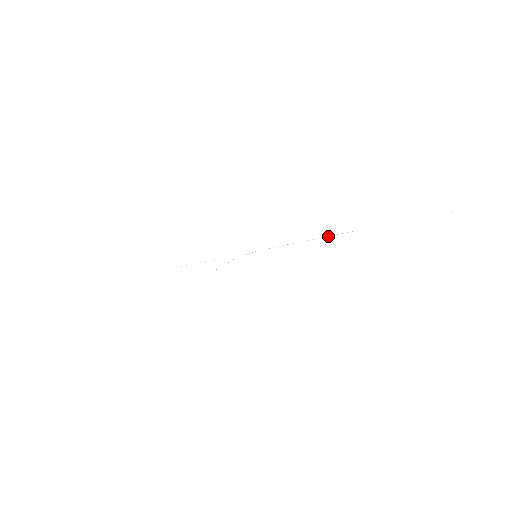
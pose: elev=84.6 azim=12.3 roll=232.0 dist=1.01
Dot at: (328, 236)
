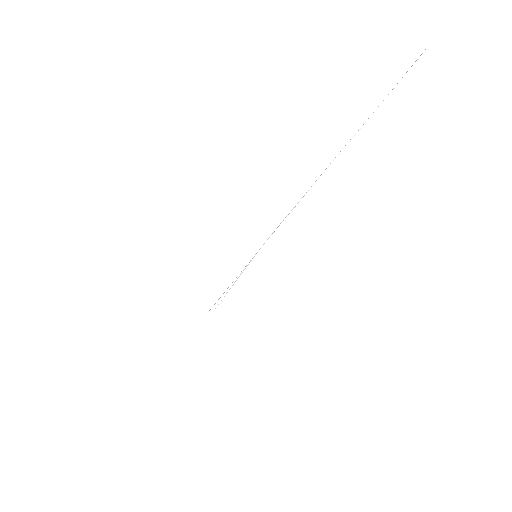
Dot at: occluded
